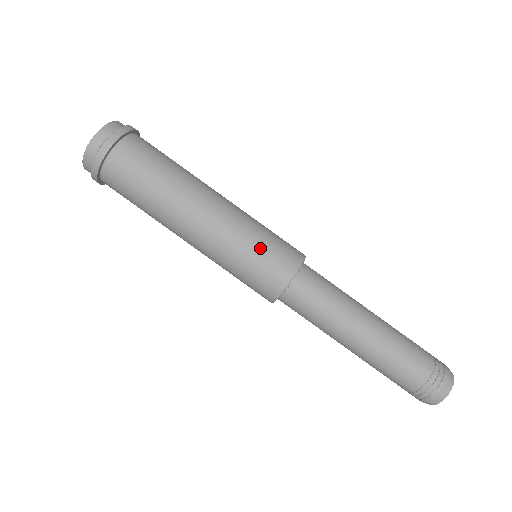
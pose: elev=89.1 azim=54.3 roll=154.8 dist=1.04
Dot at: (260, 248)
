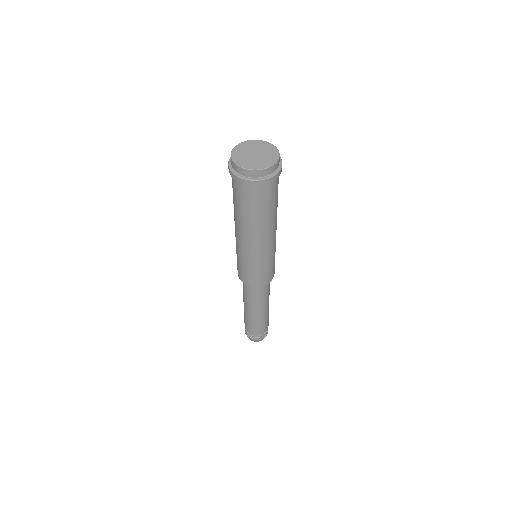
Dot at: (257, 271)
